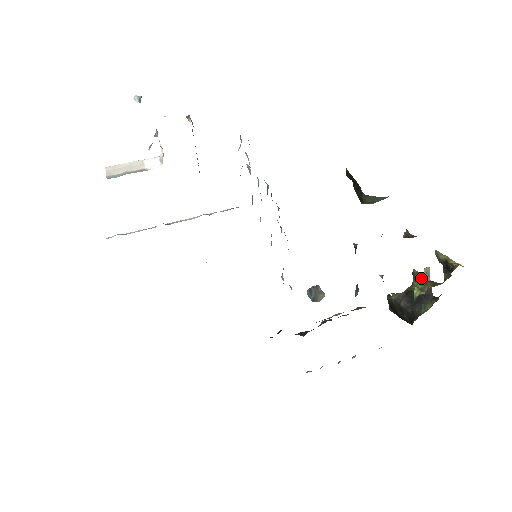
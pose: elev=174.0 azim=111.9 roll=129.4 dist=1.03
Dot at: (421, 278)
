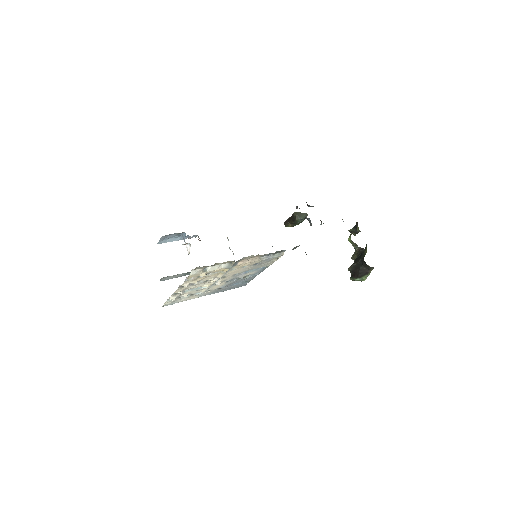
Dot at: (355, 252)
